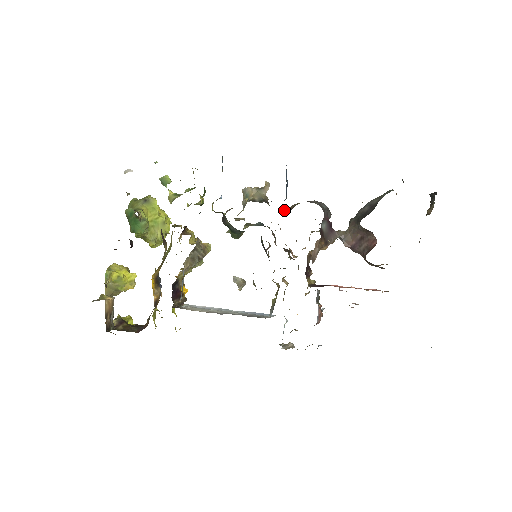
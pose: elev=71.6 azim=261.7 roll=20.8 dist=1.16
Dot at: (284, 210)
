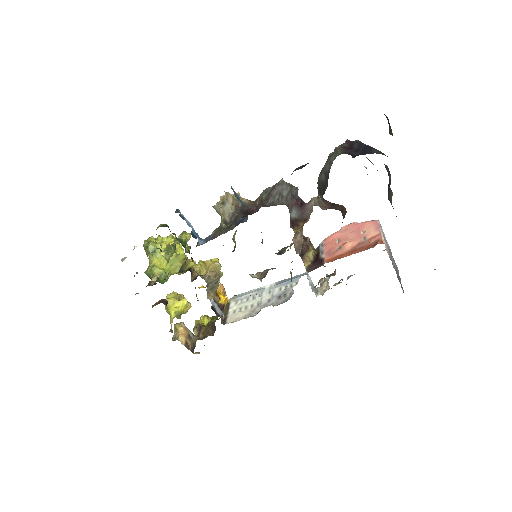
Dot at: (256, 202)
